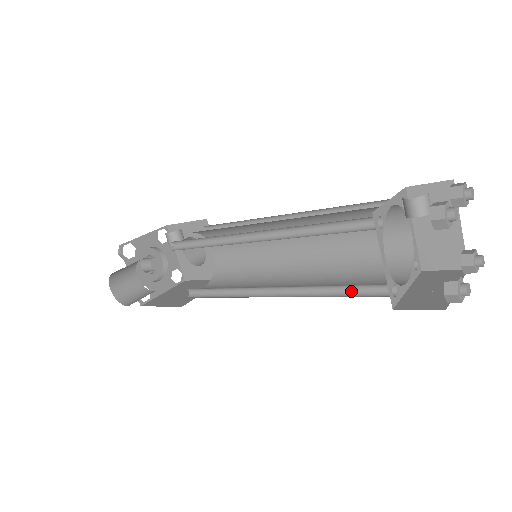
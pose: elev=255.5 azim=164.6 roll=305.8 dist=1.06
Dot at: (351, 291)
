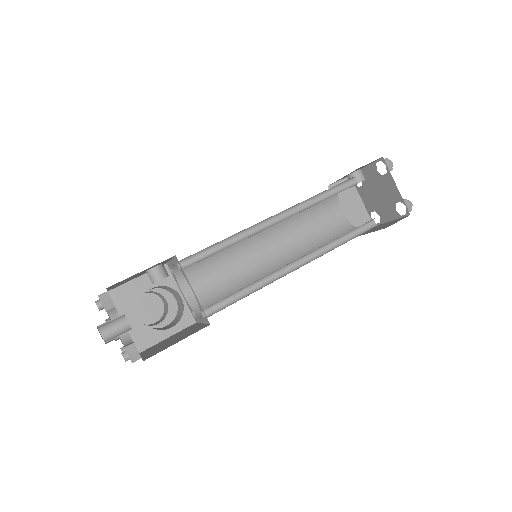
Dot at: (351, 237)
